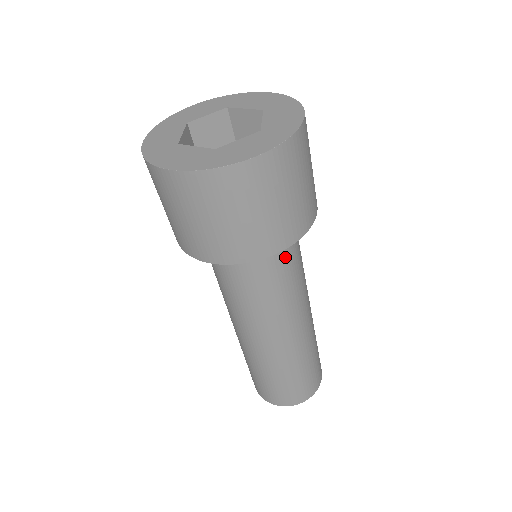
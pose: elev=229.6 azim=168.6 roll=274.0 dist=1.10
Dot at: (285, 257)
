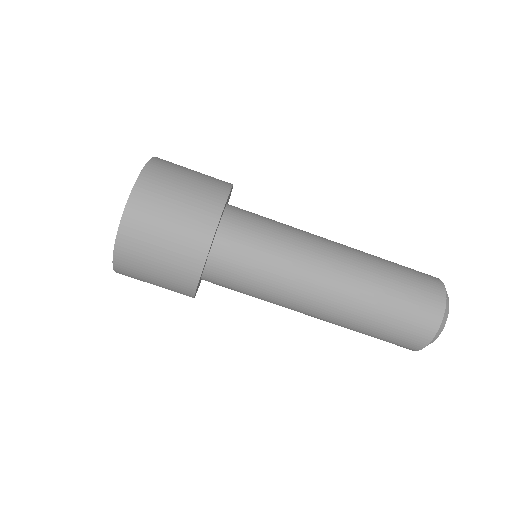
Dot at: (252, 213)
